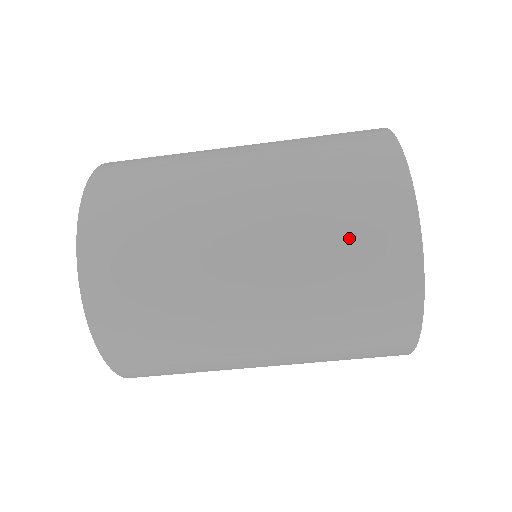
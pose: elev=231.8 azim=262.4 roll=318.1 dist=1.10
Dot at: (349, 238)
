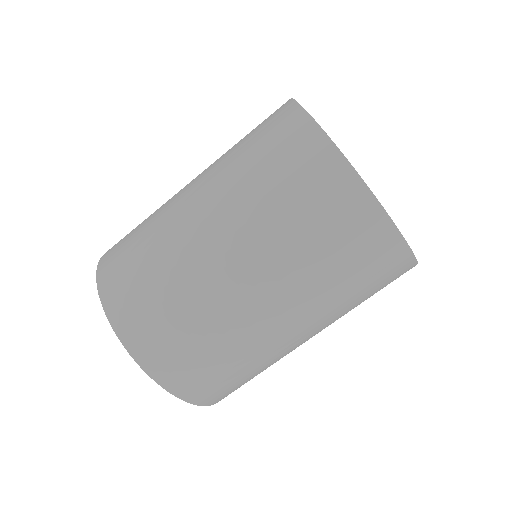
Dot at: occluded
